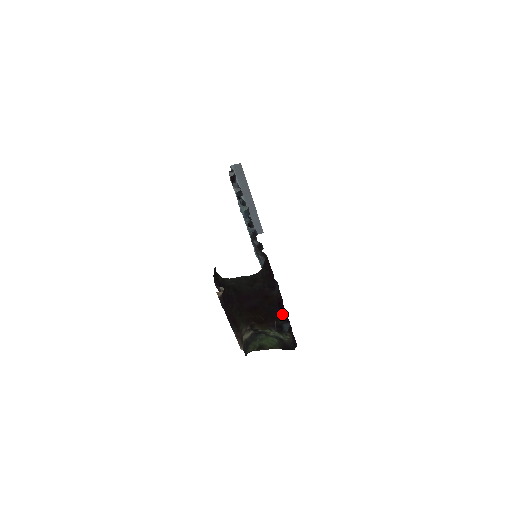
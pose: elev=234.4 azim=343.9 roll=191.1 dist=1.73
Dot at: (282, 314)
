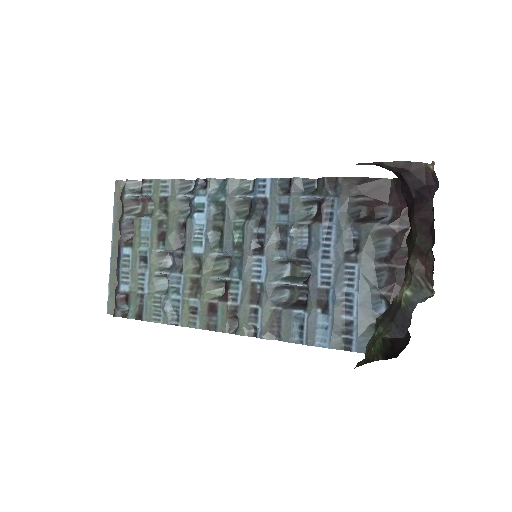
Dot at: occluded
